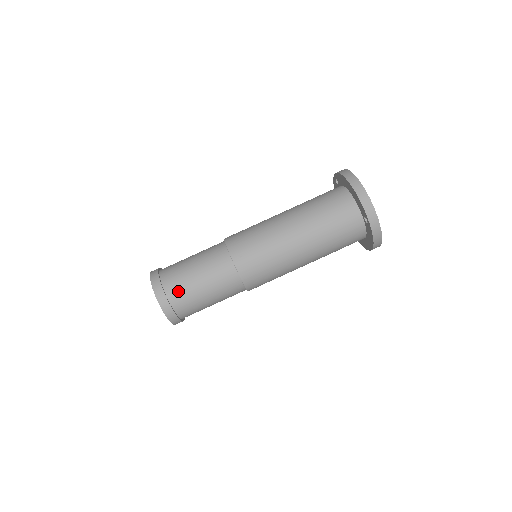
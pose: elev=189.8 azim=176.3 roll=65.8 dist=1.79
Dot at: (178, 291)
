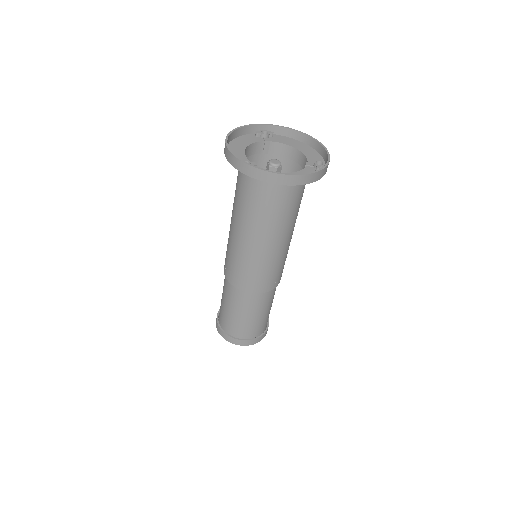
Dot at: (265, 325)
